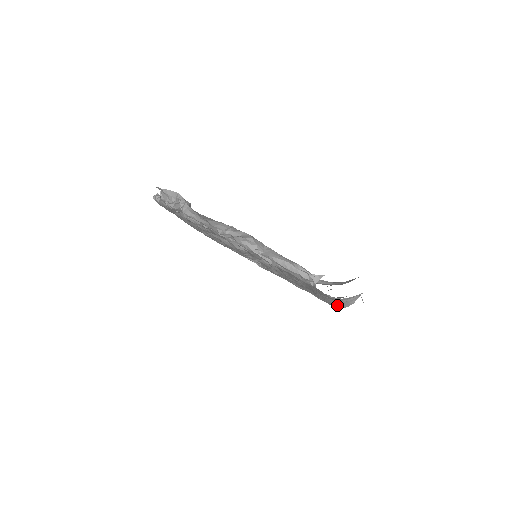
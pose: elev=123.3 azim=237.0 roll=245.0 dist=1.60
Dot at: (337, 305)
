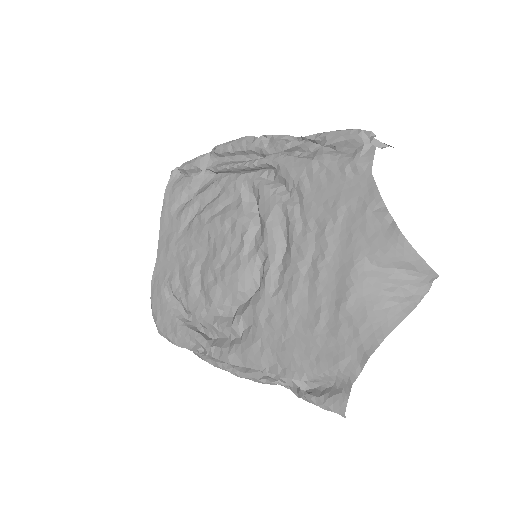
Dot at: (375, 330)
